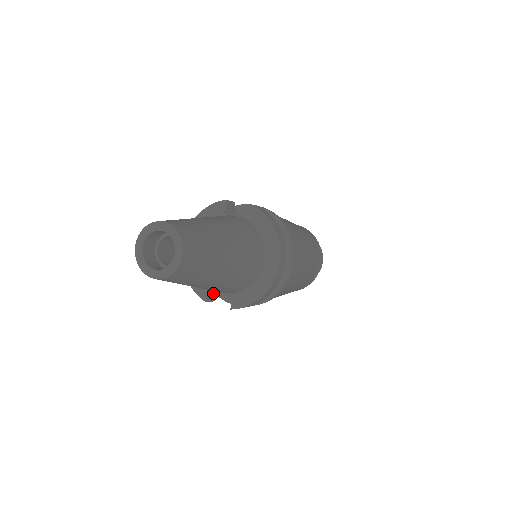
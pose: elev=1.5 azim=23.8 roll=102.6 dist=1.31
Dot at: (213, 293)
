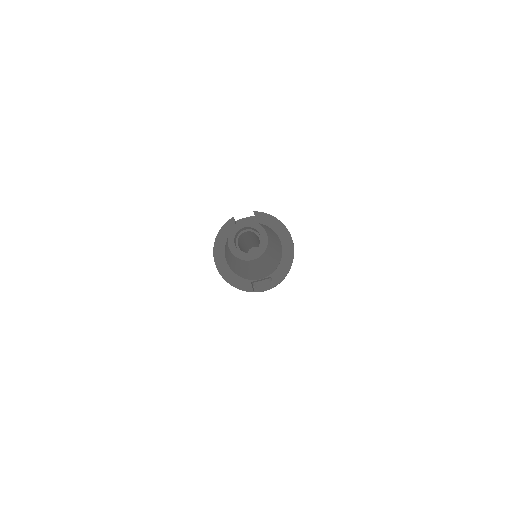
Dot at: (252, 286)
